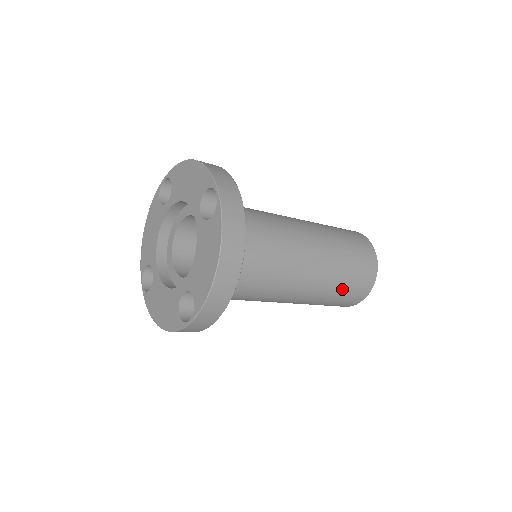
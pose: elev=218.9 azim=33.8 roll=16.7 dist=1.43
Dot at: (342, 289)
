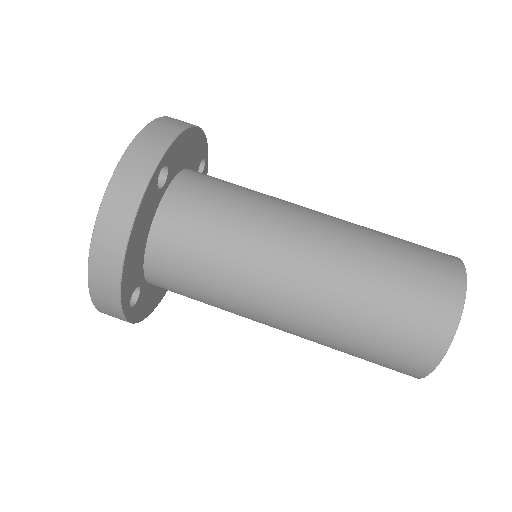
Dot at: (369, 340)
